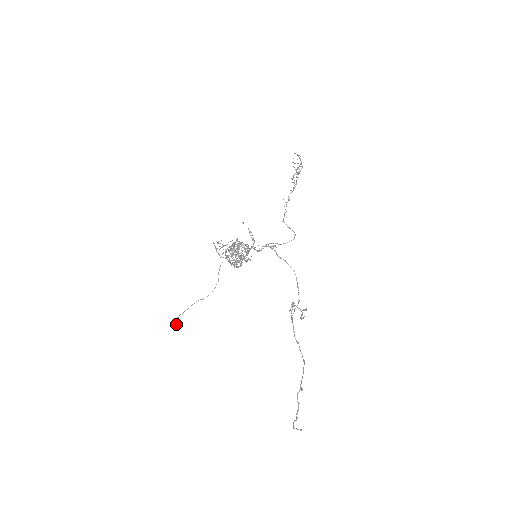
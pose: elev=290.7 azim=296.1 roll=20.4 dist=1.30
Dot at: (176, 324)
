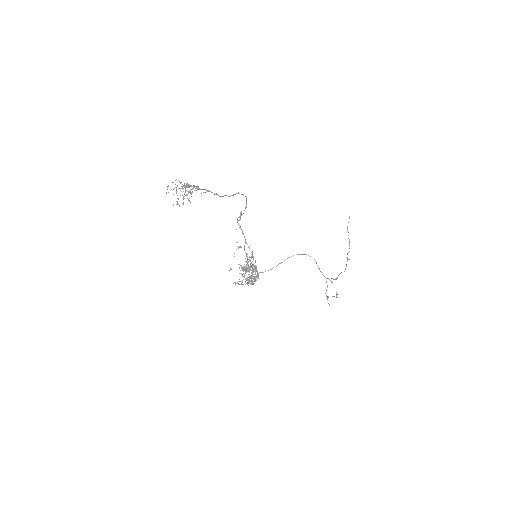
Dot at: occluded
